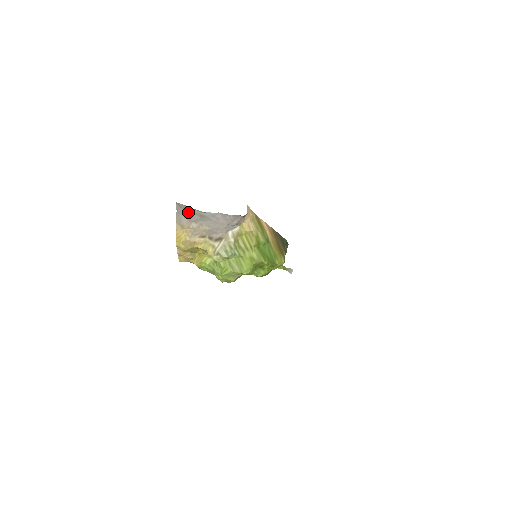
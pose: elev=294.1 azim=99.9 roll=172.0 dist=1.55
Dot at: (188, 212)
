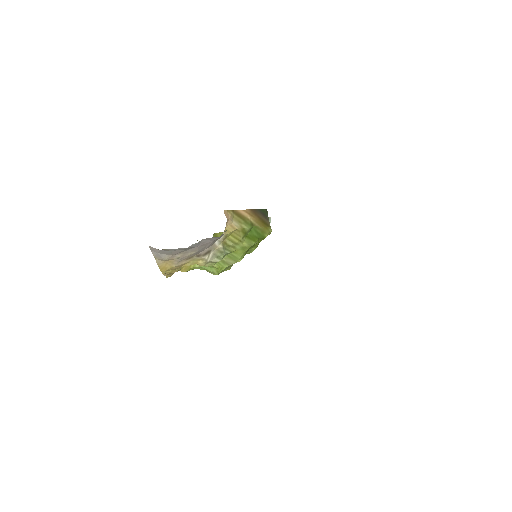
Dot at: (168, 251)
